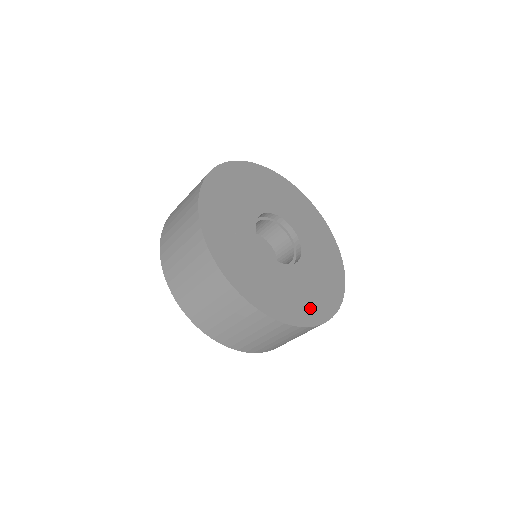
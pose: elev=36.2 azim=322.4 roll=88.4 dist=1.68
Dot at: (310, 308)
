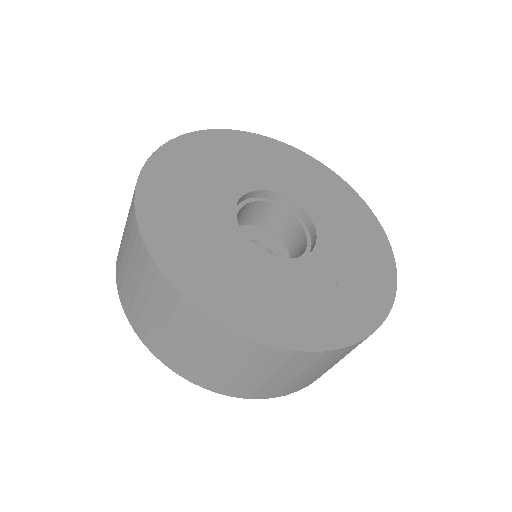
Dot at: (330, 320)
